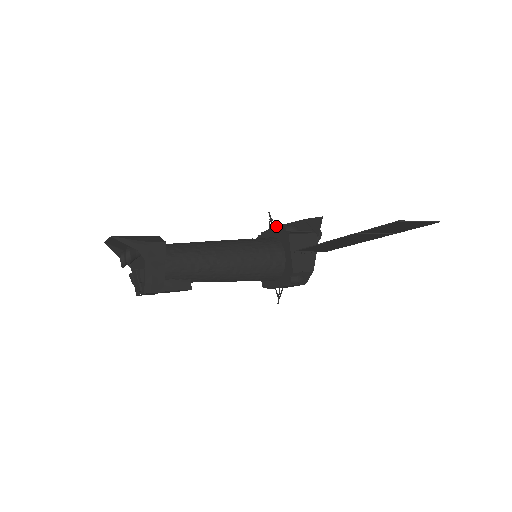
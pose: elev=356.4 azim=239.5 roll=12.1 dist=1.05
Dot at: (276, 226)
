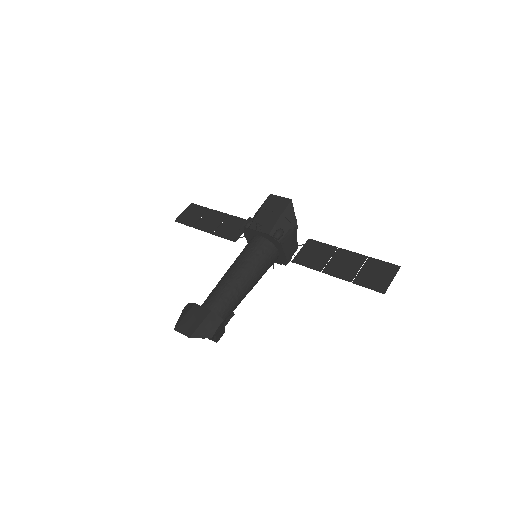
Dot at: (266, 234)
